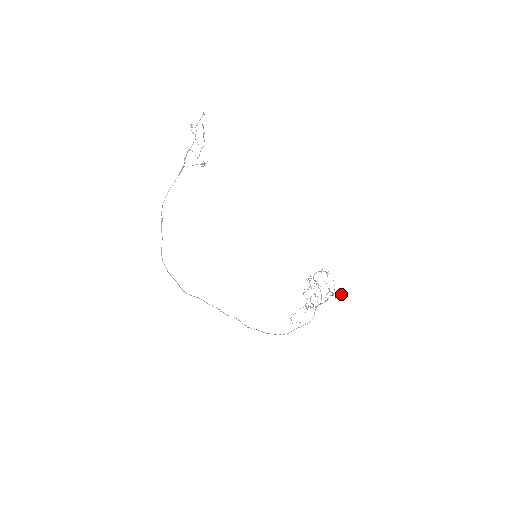
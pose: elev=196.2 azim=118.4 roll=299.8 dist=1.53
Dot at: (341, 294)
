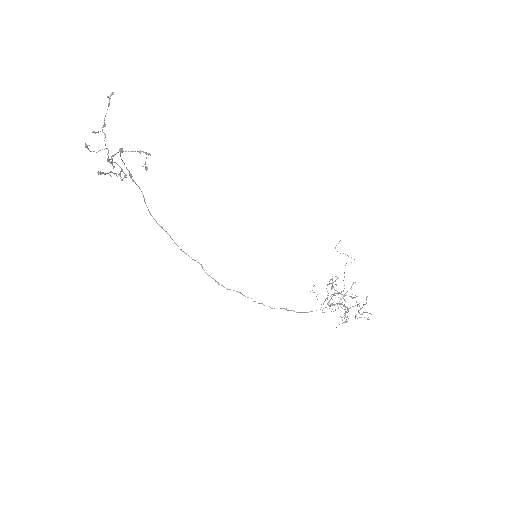
Dot at: occluded
